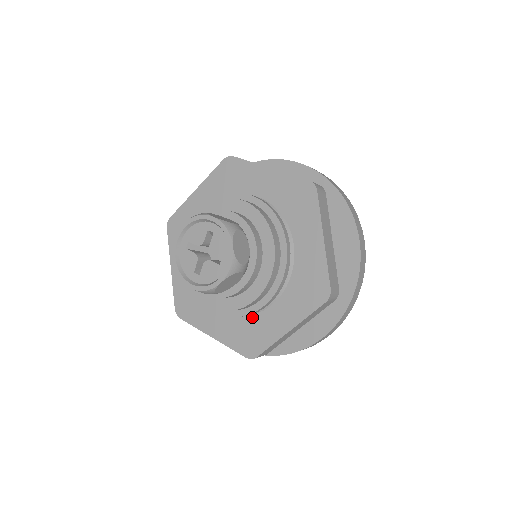
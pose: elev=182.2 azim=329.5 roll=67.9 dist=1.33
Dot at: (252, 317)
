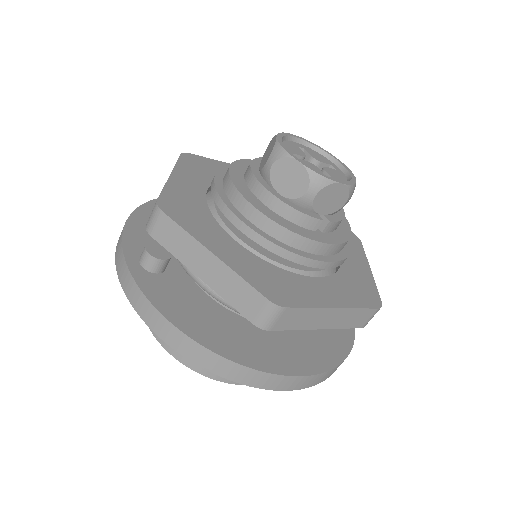
Dot at: (341, 270)
